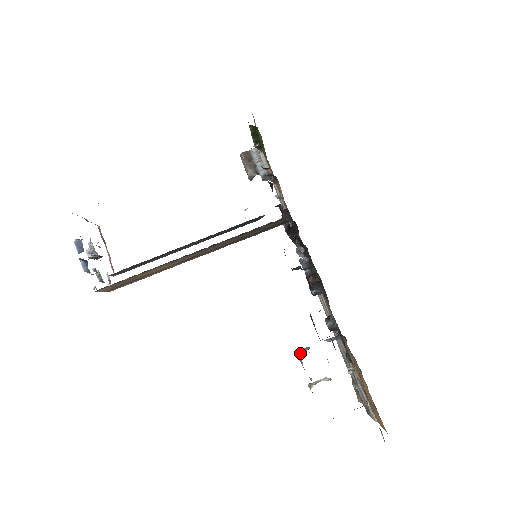
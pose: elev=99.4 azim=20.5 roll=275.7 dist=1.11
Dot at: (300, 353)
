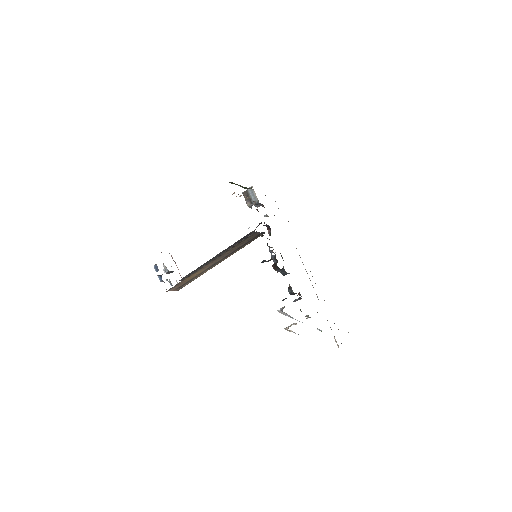
Dot at: (280, 311)
